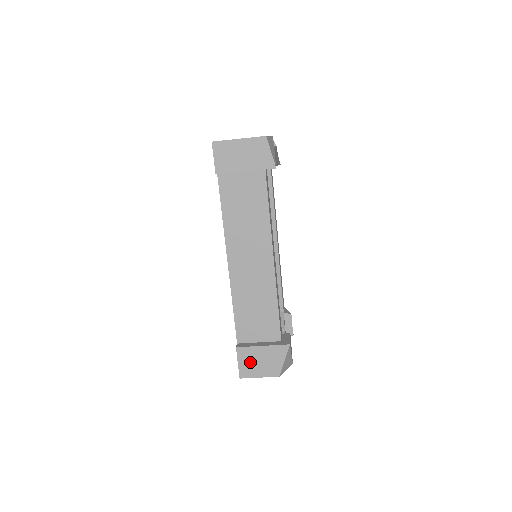
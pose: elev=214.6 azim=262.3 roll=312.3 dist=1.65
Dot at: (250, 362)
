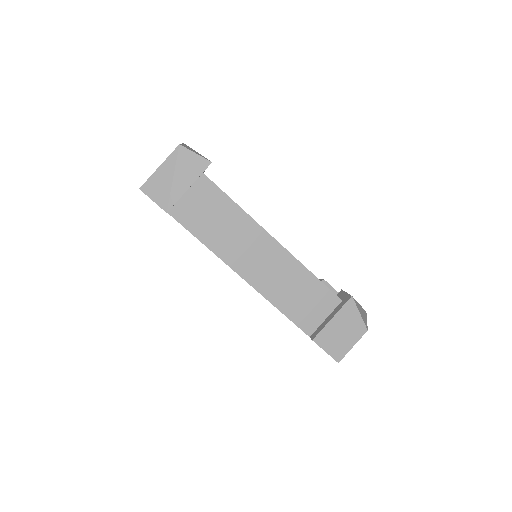
Dot at: (334, 341)
